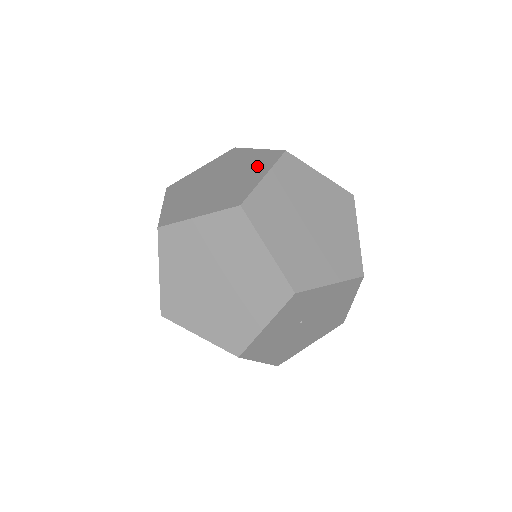
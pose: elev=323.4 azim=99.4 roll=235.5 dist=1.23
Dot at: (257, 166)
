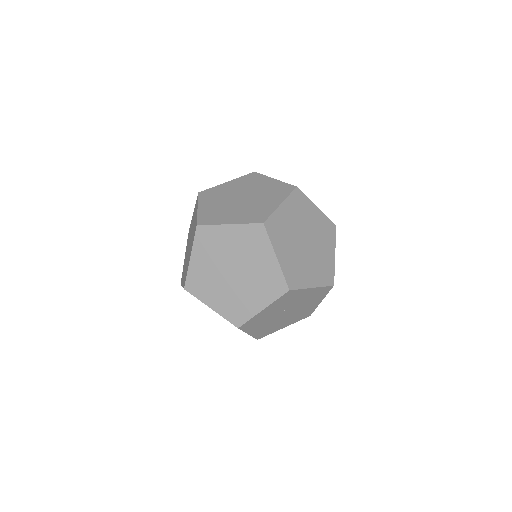
Dot at: (275, 194)
